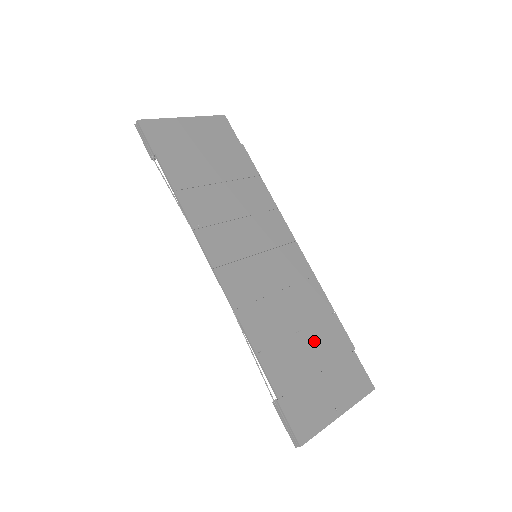
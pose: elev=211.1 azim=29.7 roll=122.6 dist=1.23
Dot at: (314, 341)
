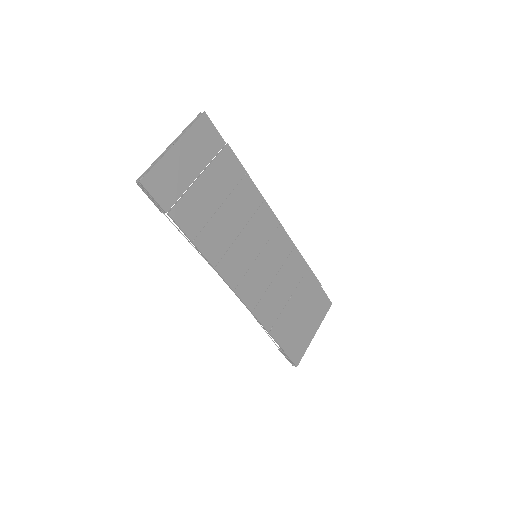
Dot at: (299, 298)
